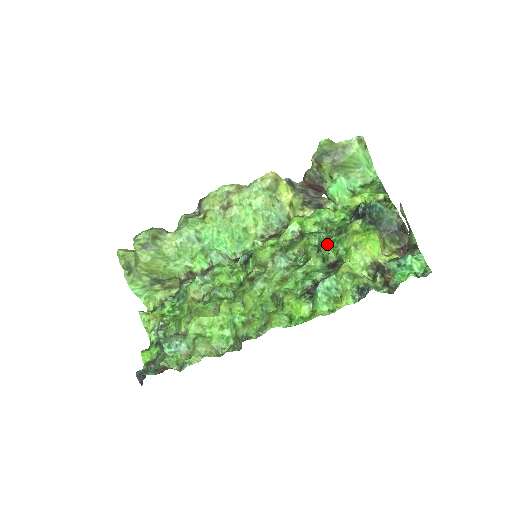
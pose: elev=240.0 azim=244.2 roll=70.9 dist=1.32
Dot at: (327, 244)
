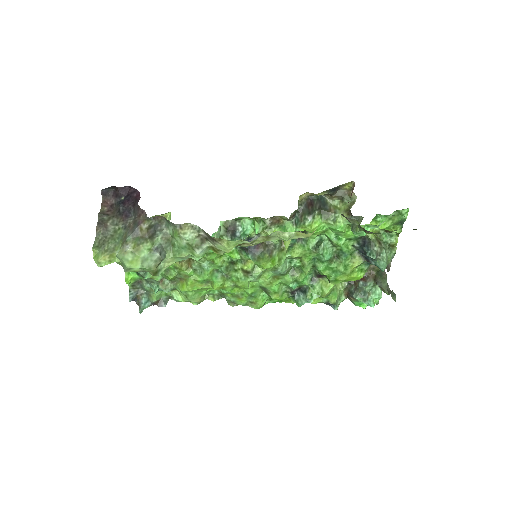
Dot at: (324, 270)
